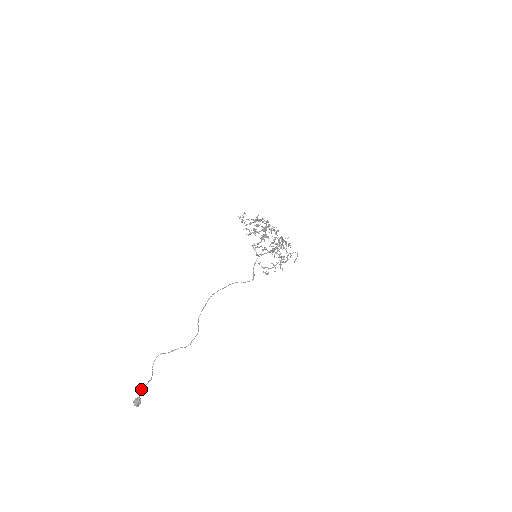
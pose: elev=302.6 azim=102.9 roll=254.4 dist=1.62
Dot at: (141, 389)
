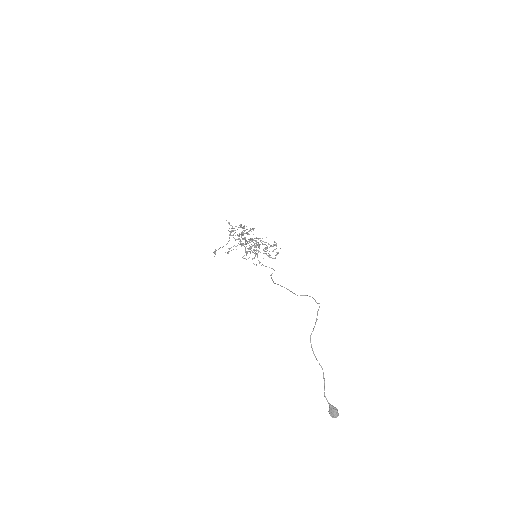
Dot at: (324, 396)
